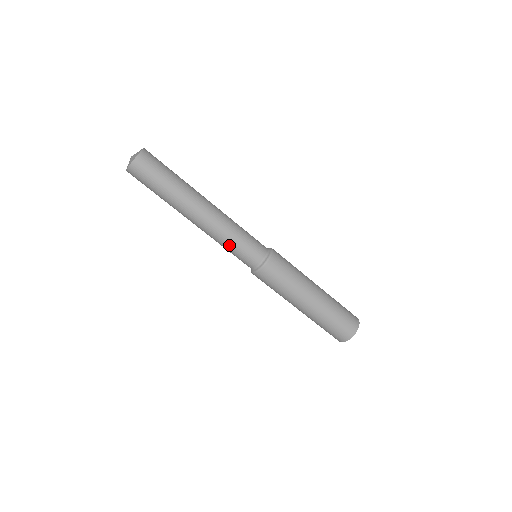
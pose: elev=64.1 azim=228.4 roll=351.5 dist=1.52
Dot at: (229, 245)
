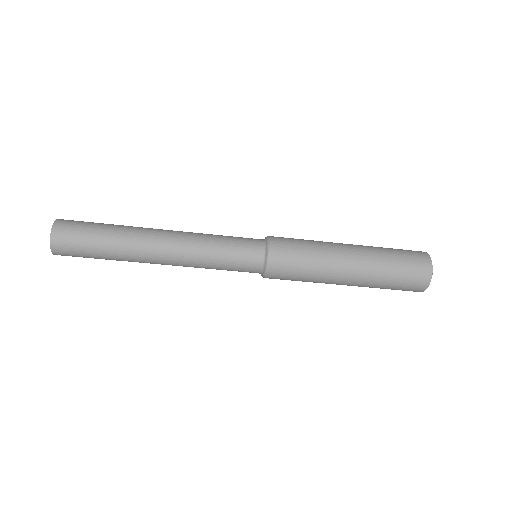
Dot at: (214, 265)
